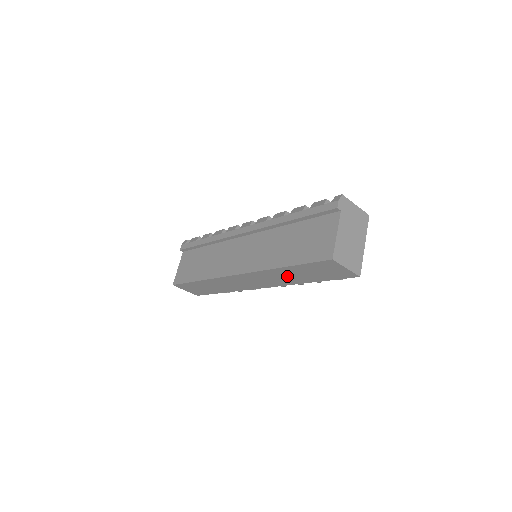
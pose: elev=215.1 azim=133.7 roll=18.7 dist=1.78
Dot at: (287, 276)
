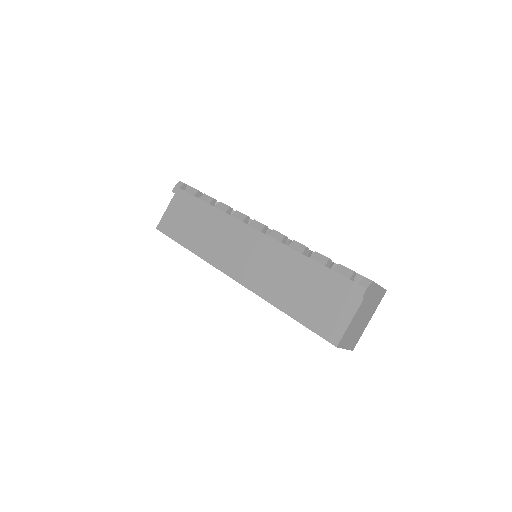
Dot at: occluded
